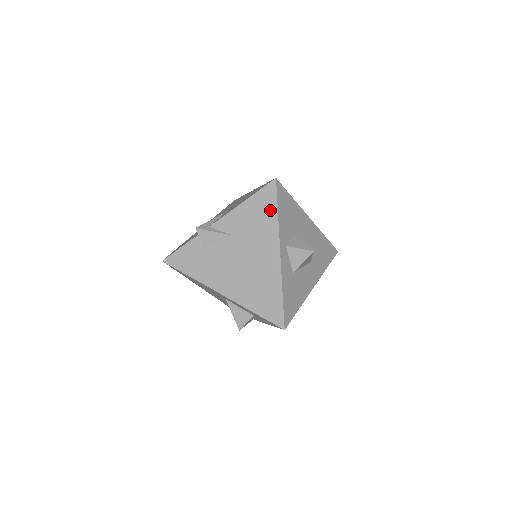
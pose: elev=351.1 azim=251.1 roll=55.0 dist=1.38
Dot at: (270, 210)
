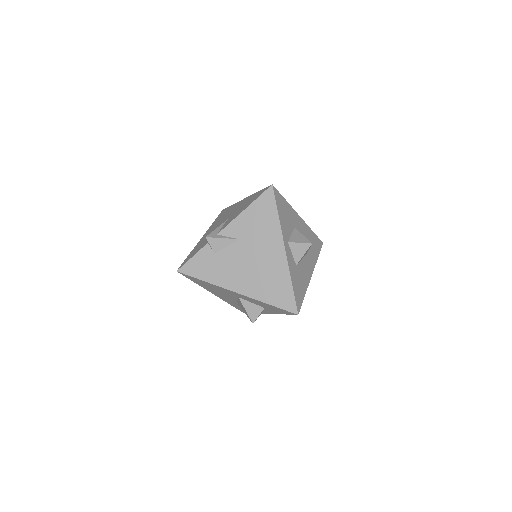
Dot at: (271, 213)
